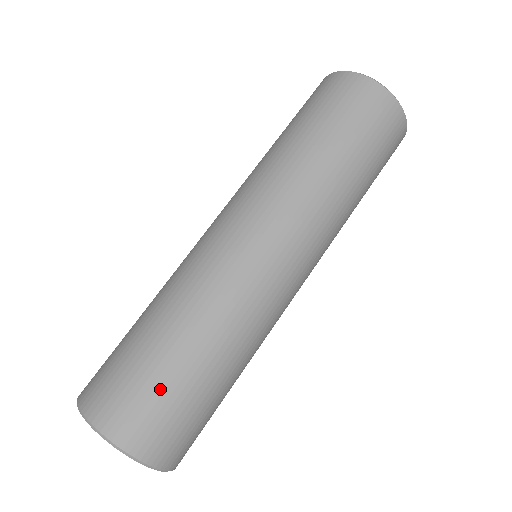
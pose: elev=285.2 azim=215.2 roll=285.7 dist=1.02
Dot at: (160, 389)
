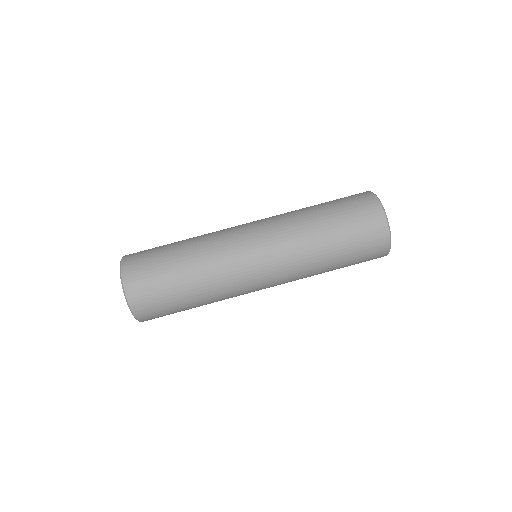
Dot at: (166, 301)
